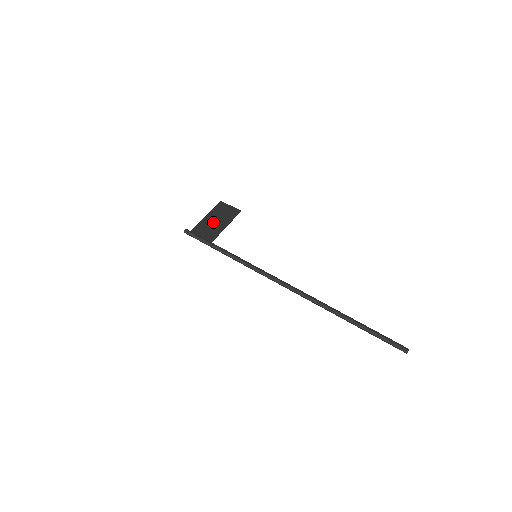
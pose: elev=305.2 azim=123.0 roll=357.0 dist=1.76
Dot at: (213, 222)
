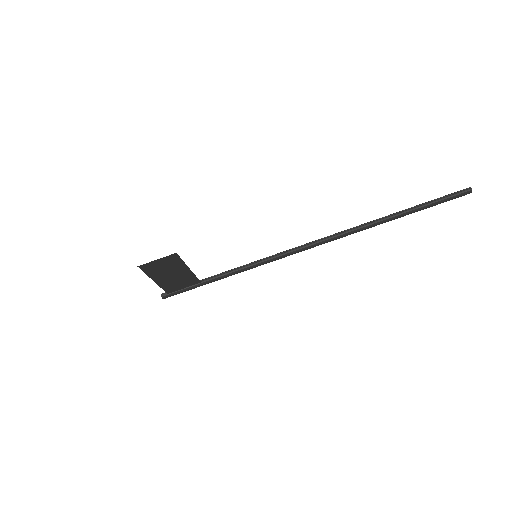
Dot at: (171, 278)
